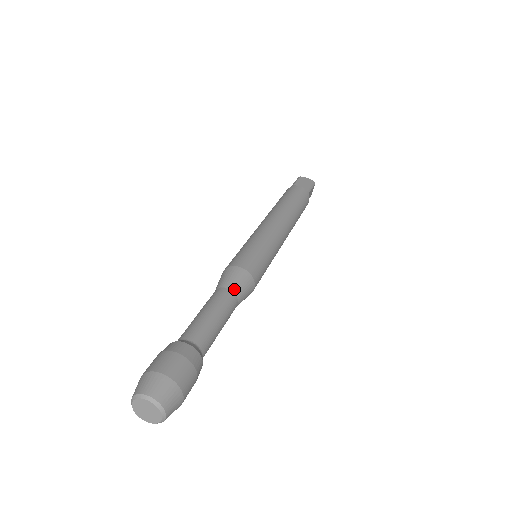
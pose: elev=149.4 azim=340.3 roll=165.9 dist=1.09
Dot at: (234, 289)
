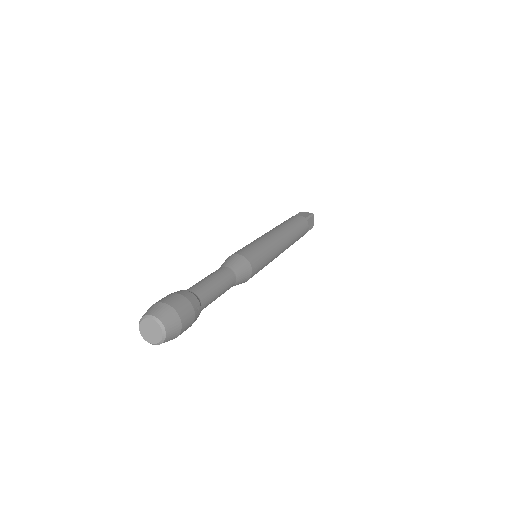
Dot at: (231, 267)
